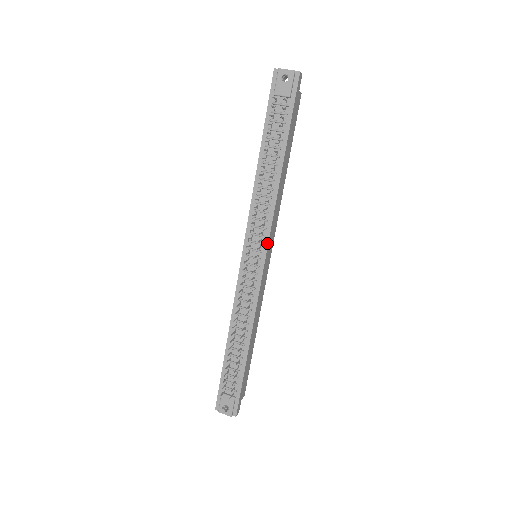
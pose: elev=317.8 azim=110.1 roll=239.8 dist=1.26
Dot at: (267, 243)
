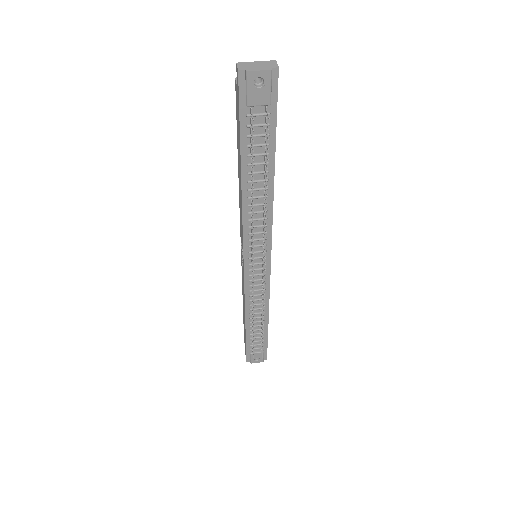
Dot at: (270, 249)
